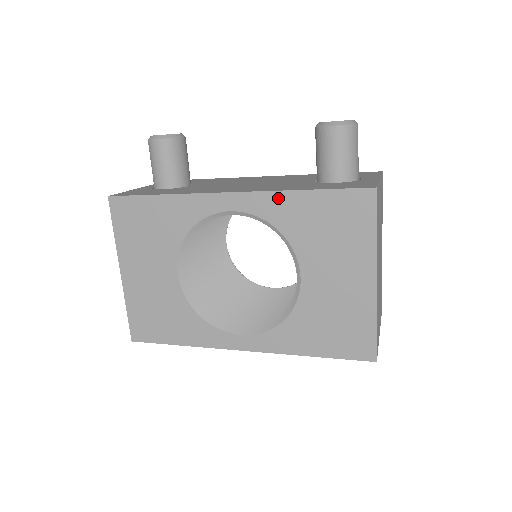
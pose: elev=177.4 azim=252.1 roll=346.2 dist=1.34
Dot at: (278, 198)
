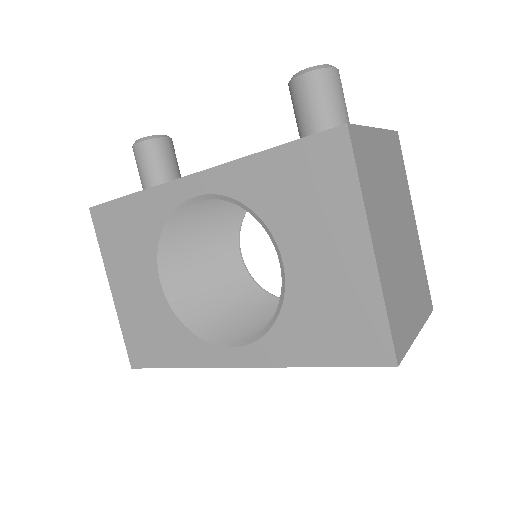
Dot at: (241, 167)
